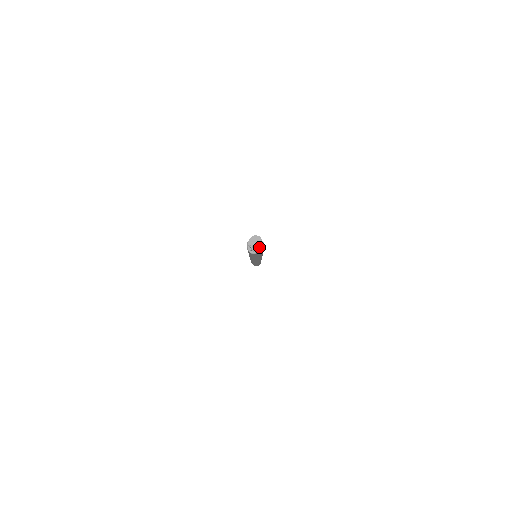
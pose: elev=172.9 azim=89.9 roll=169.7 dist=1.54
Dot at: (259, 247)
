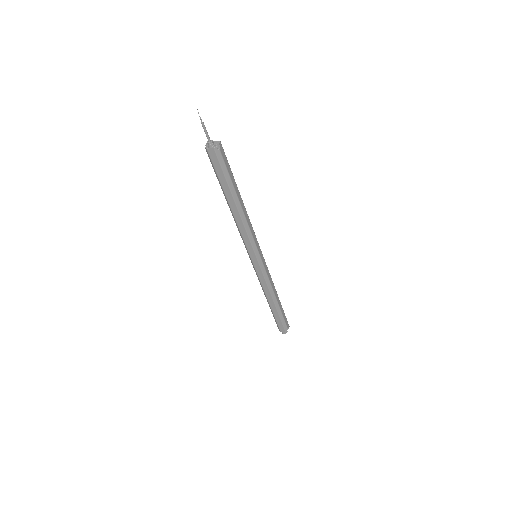
Dot at: (214, 143)
